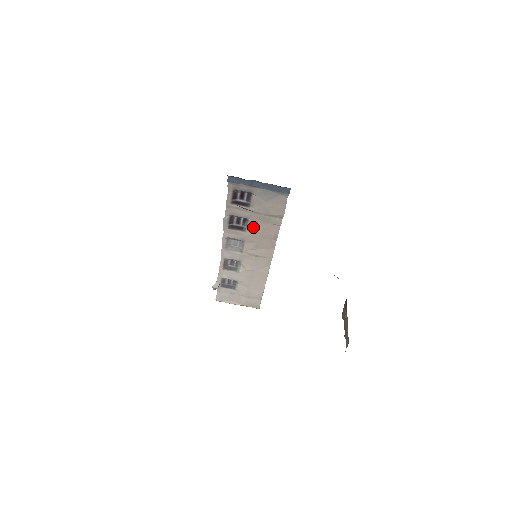
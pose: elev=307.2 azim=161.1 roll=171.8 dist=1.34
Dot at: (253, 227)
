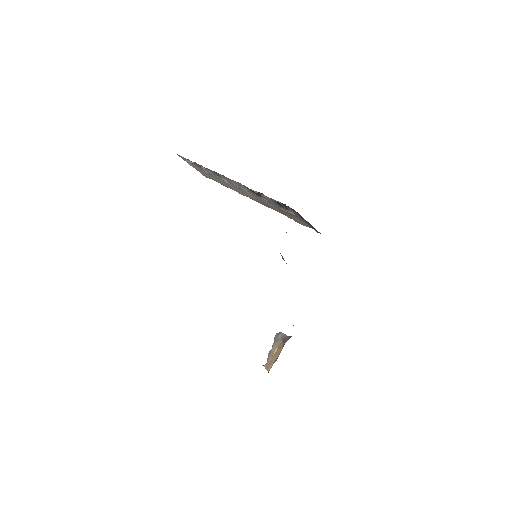
Dot at: (268, 203)
